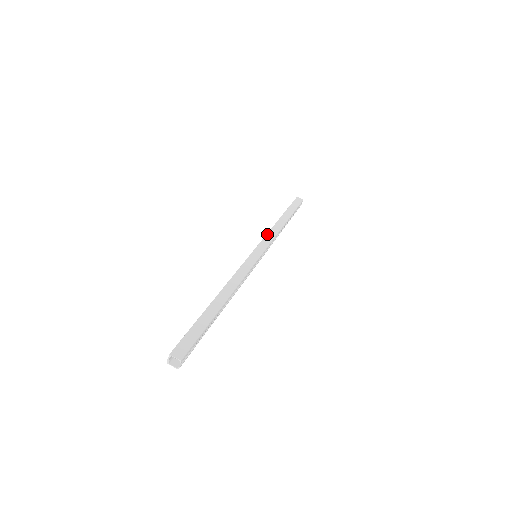
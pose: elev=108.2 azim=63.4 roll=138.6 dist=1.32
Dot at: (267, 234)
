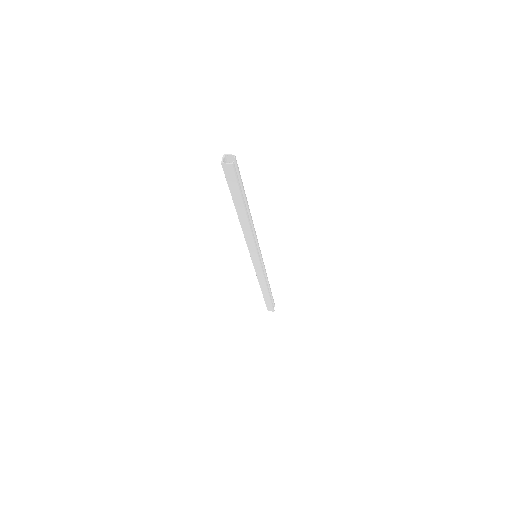
Dot at: occluded
